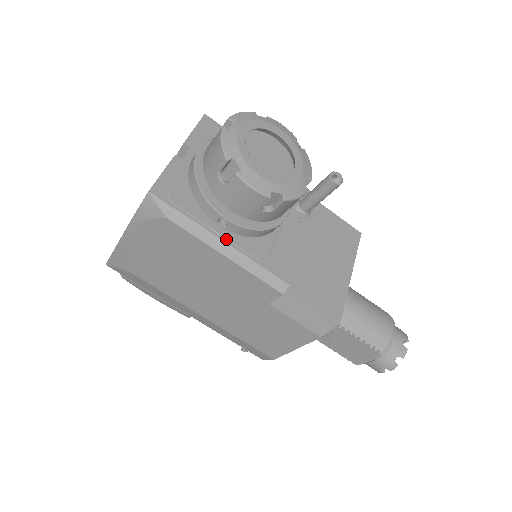
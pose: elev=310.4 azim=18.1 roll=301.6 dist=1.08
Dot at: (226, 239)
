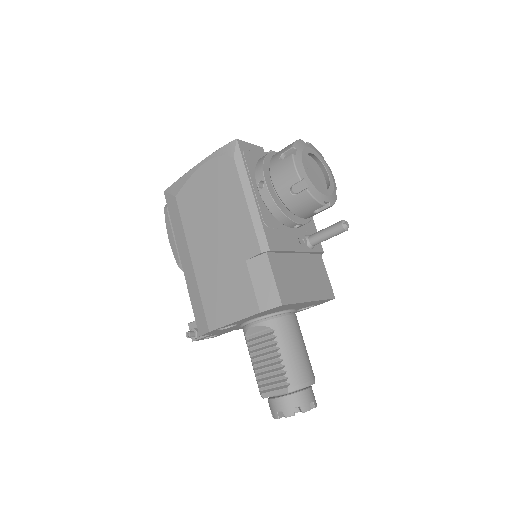
Dot at: (255, 195)
